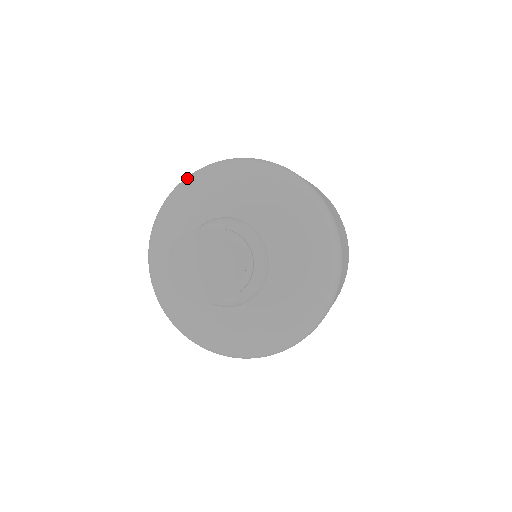
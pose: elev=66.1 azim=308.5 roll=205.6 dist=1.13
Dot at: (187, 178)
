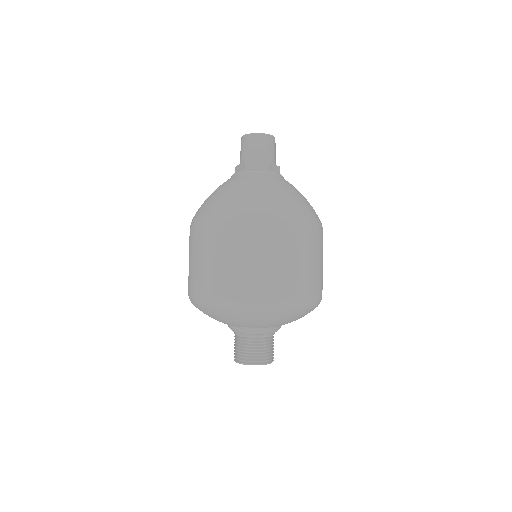
Dot at: (262, 309)
